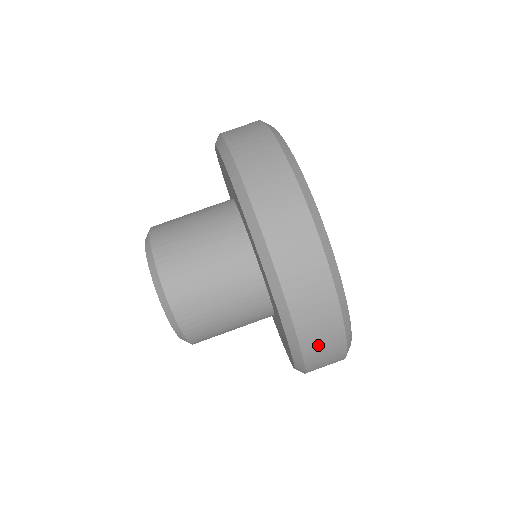
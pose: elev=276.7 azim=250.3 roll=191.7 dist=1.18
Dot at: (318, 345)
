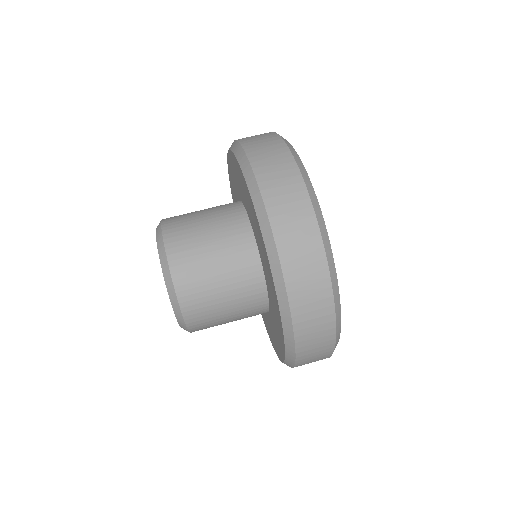
Dot at: (273, 176)
